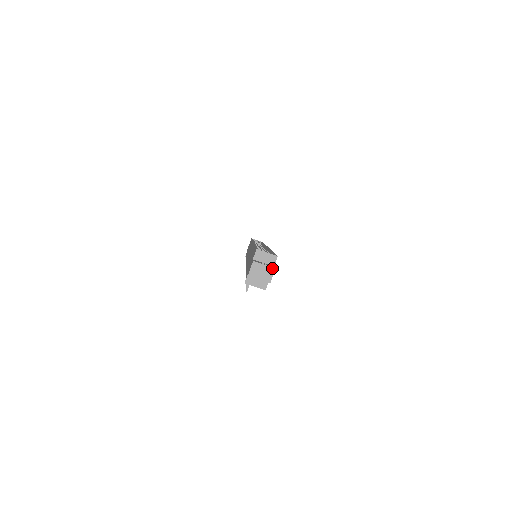
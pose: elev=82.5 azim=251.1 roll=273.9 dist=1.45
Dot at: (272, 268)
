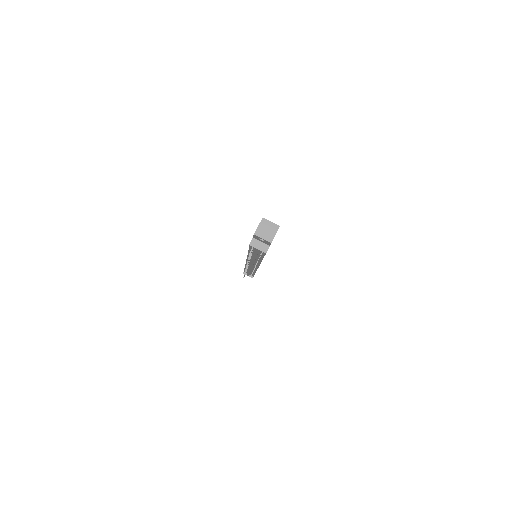
Dot at: (274, 231)
